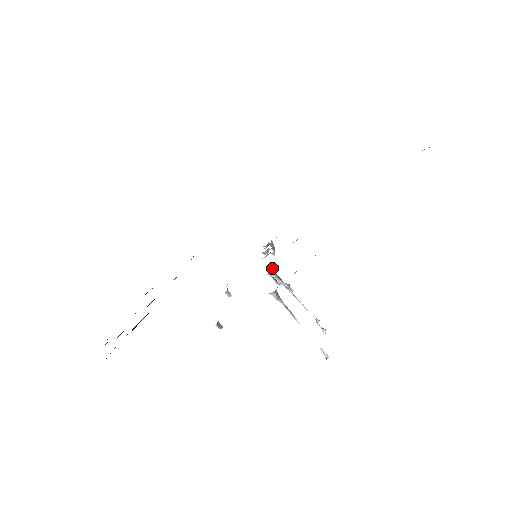
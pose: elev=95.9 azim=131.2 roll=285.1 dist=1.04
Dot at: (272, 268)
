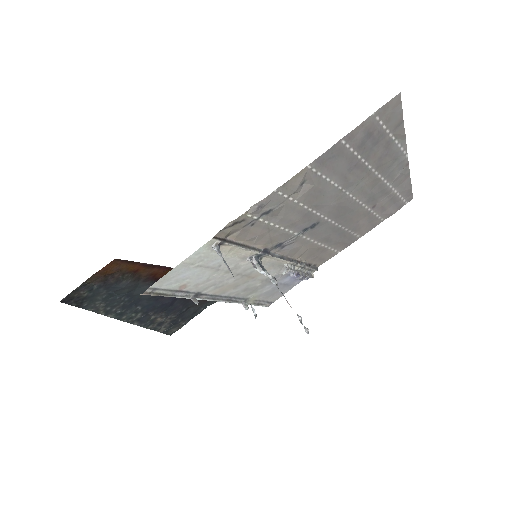
Dot at: (255, 256)
